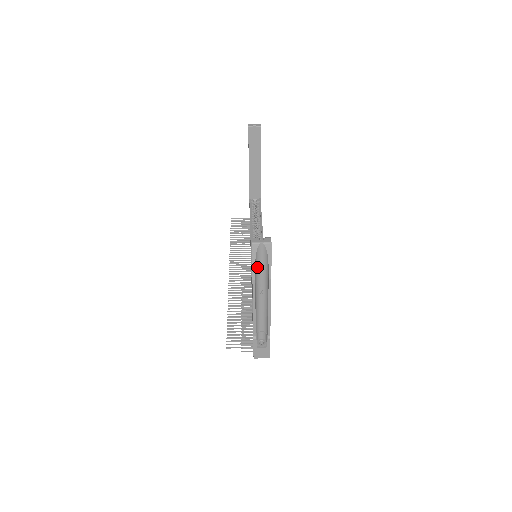
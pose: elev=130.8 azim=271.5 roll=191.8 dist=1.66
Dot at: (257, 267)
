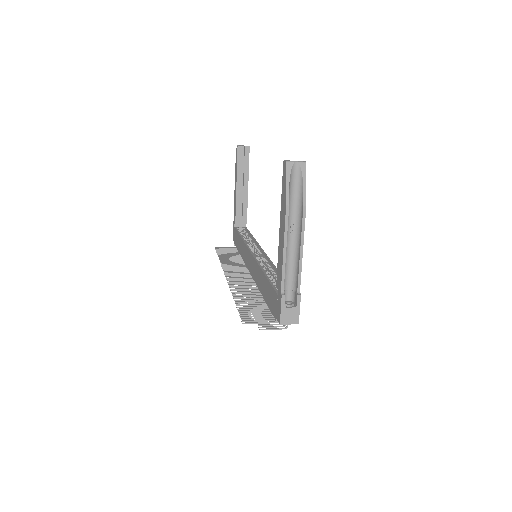
Dot at: (290, 194)
